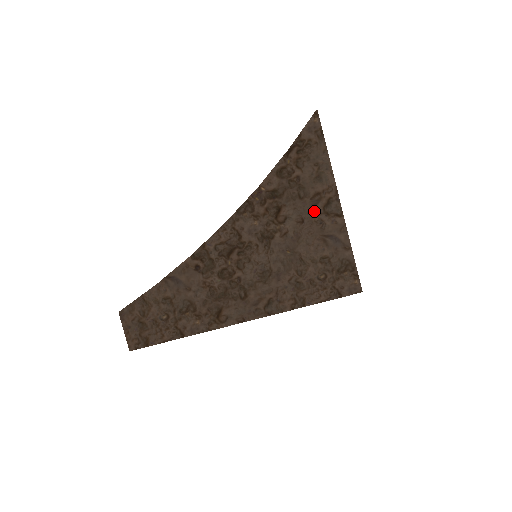
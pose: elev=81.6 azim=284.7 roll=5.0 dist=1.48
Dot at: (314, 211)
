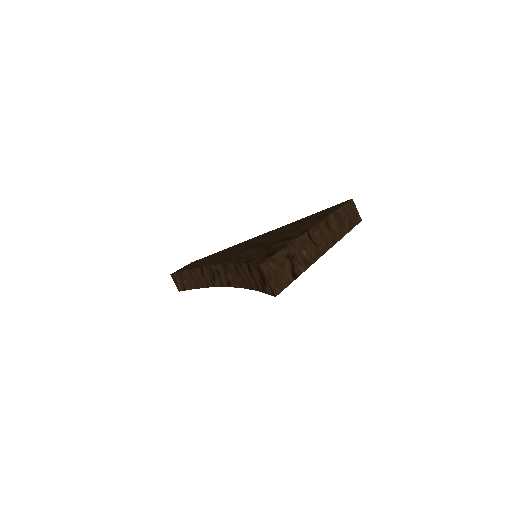
Dot at: occluded
